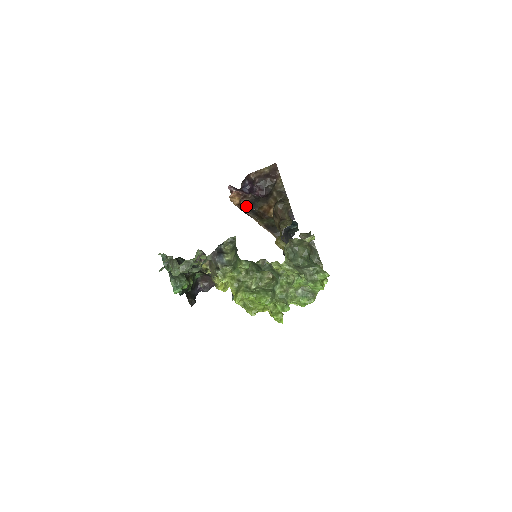
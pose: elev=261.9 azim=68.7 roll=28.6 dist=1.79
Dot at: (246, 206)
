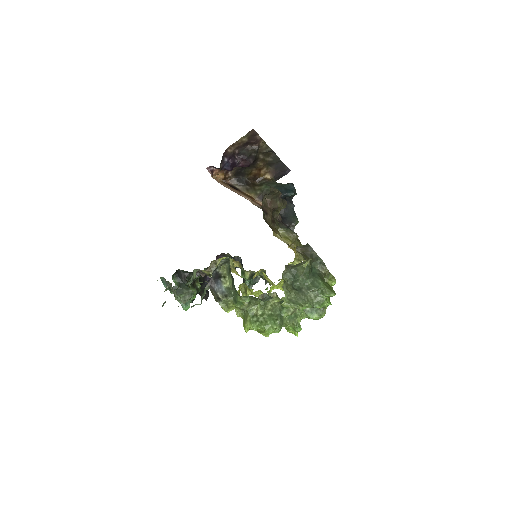
Dot at: (233, 178)
